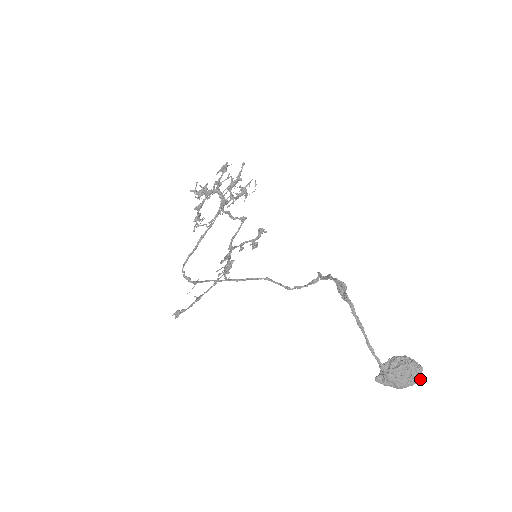
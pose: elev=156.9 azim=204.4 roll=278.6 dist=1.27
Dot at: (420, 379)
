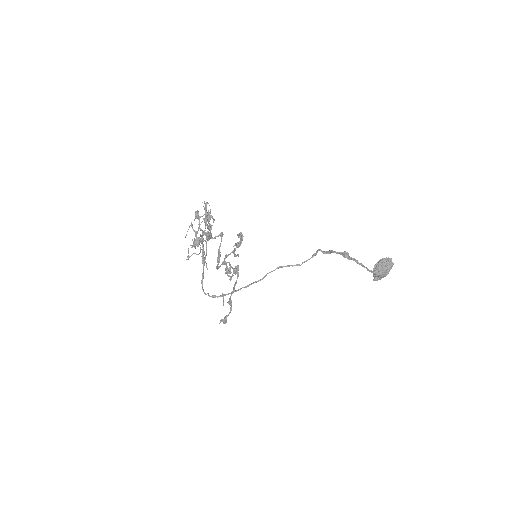
Dot at: occluded
